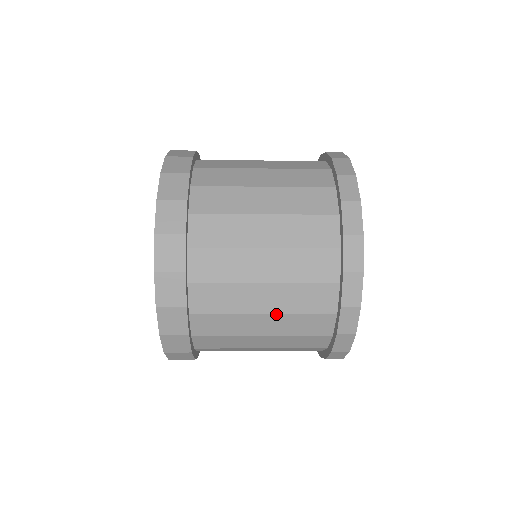
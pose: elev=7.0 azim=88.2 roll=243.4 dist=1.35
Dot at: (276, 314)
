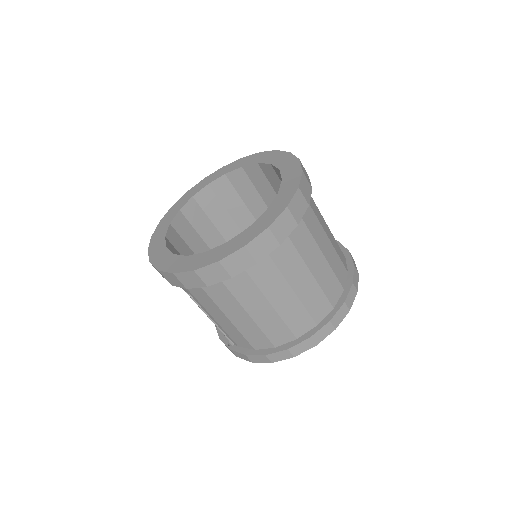
Dot at: (315, 280)
